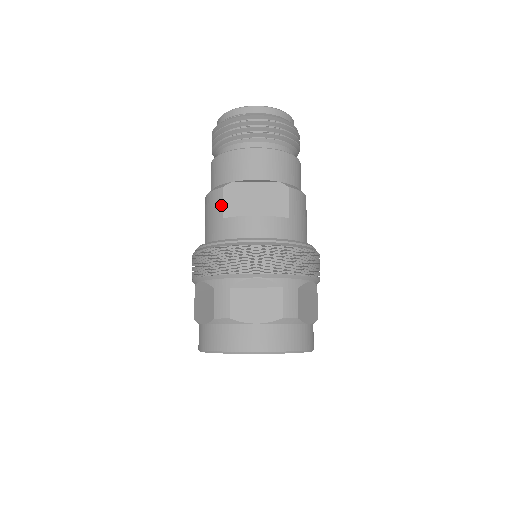
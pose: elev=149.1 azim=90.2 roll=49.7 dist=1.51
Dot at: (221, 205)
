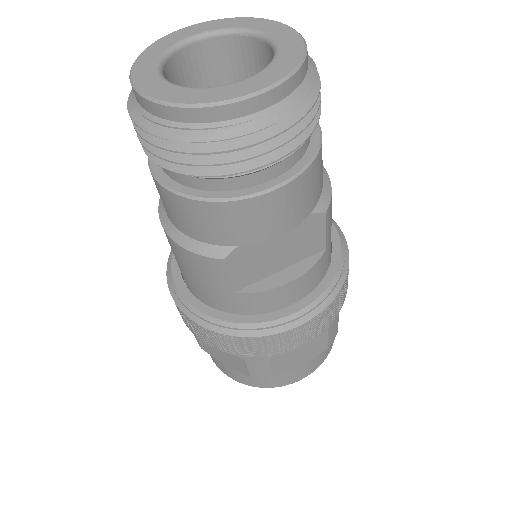
Dot at: (226, 279)
